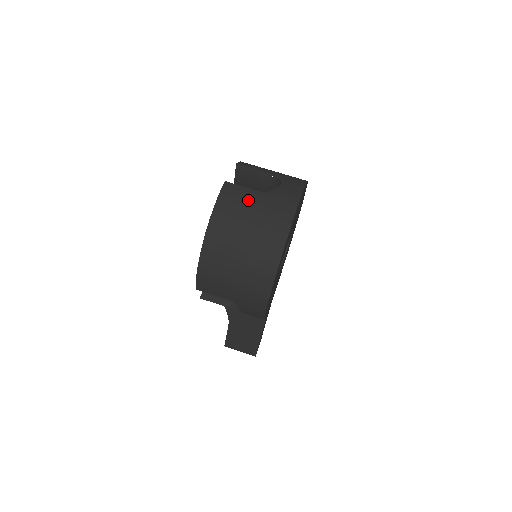
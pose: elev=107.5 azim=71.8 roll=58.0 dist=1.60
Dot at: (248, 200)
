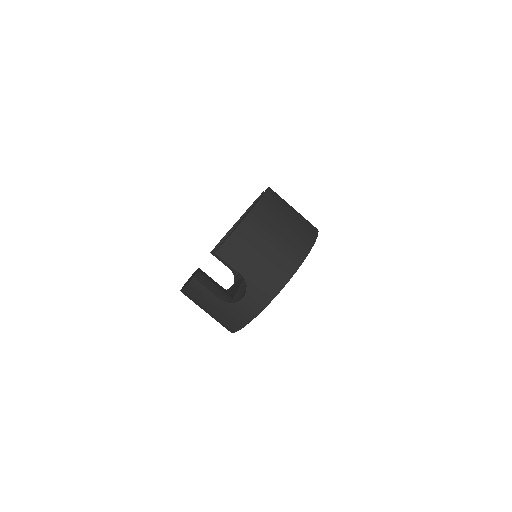
Dot at: (209, 301)
